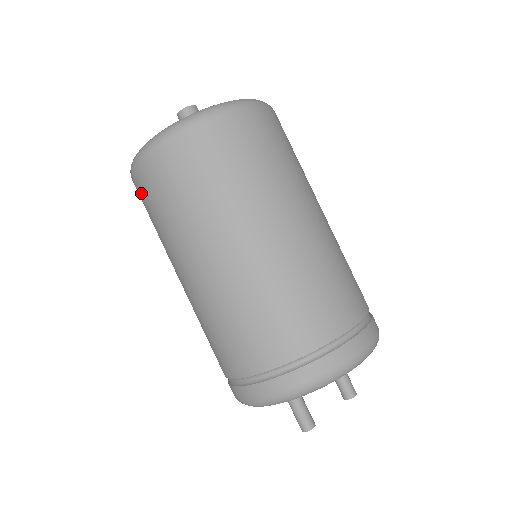
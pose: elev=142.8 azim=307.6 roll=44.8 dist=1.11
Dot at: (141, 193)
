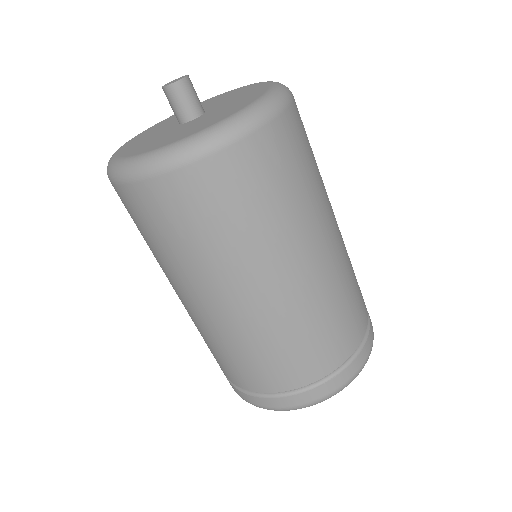
Dot at: occluded
